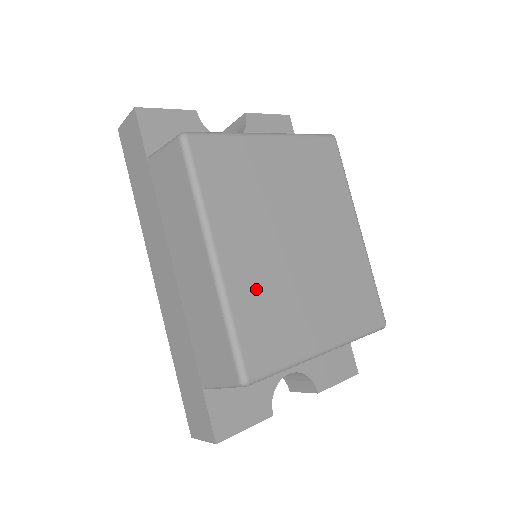
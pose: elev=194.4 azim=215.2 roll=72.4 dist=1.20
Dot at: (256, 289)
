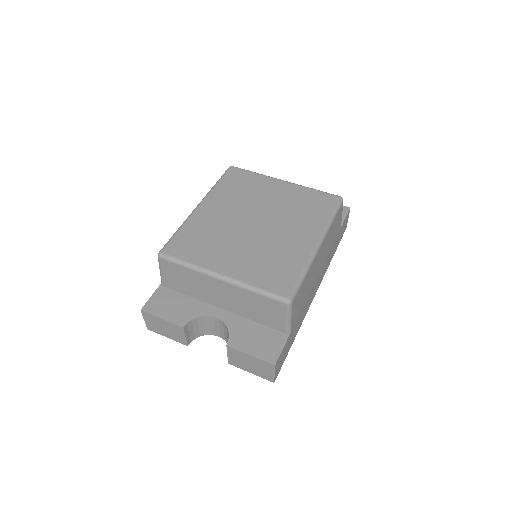
Dot at: (206, 226)
